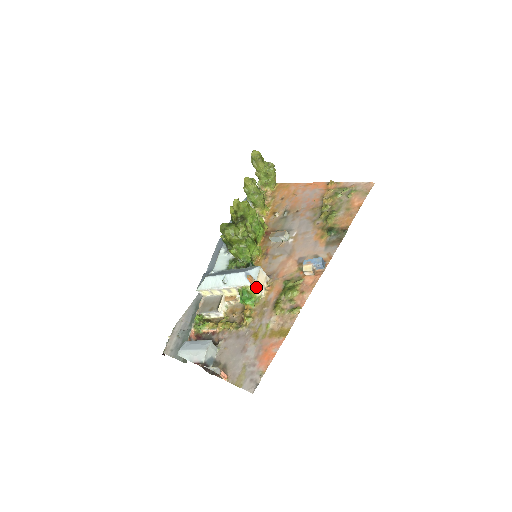
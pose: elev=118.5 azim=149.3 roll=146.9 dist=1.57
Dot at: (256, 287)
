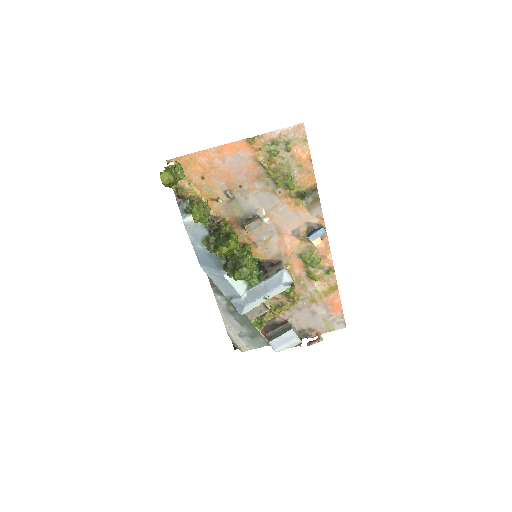
Dot at: (293, 282)
